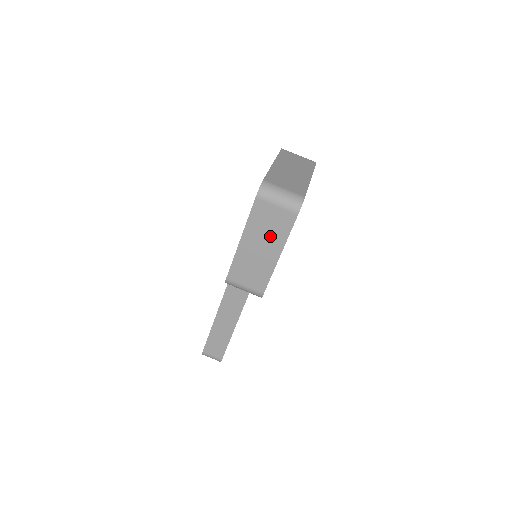
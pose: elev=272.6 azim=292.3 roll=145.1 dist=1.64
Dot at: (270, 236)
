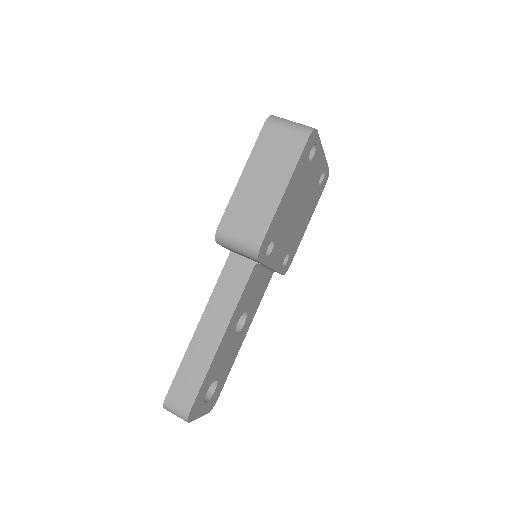
Dot at: (276, 166)
